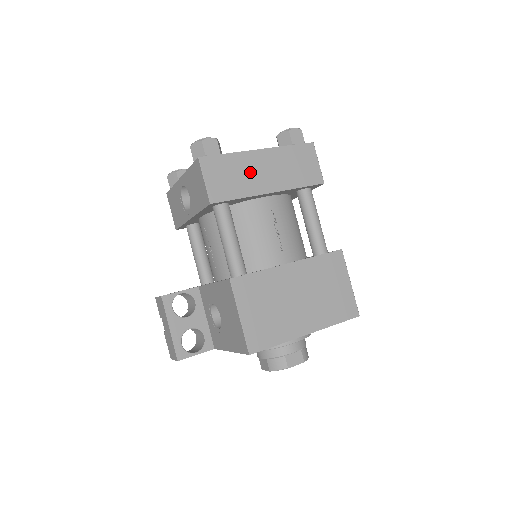
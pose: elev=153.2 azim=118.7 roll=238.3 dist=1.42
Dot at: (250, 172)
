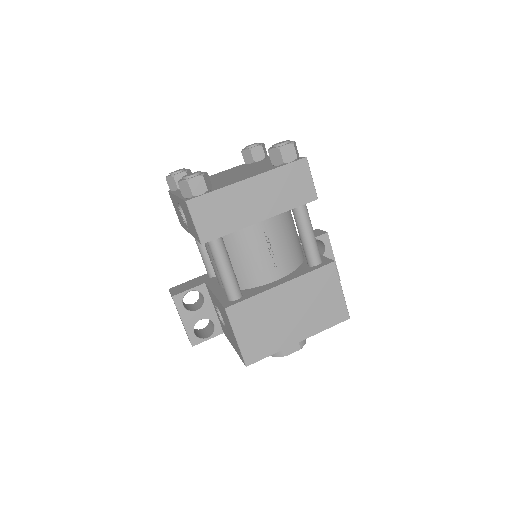
Dot at: (239, 205)
